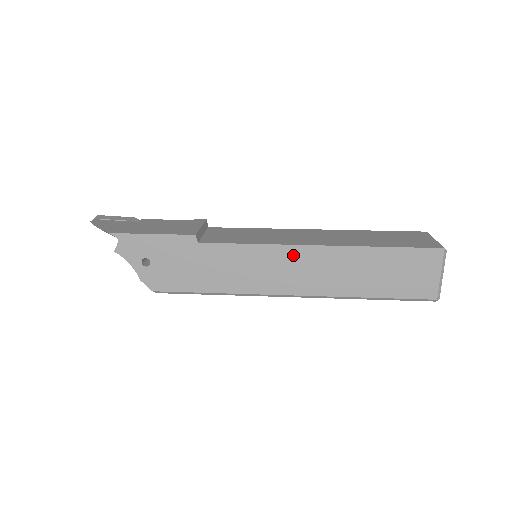
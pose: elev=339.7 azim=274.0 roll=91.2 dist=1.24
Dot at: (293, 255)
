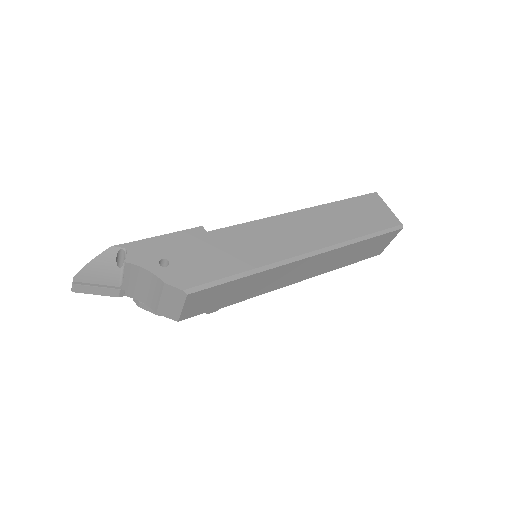
Dot at: (289, 221)
